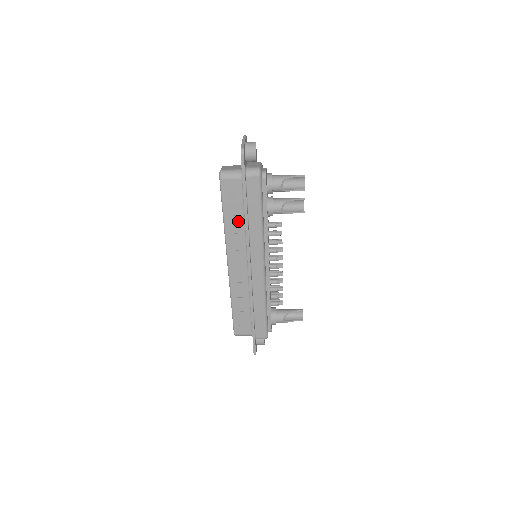
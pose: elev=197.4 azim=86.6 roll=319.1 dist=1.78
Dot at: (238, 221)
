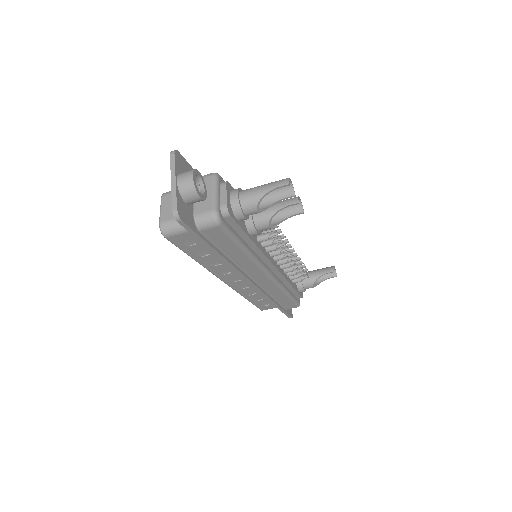
Dot at: (215, 257)
